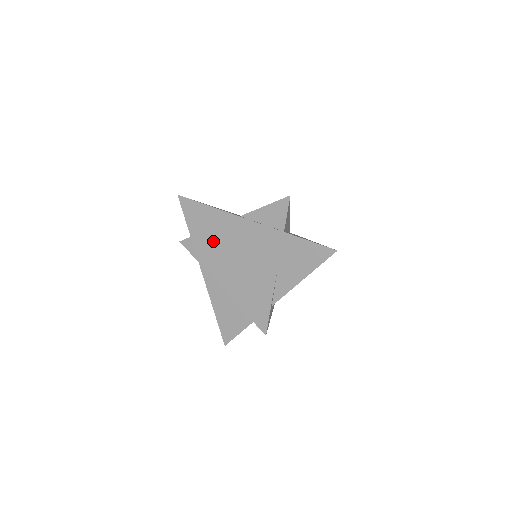
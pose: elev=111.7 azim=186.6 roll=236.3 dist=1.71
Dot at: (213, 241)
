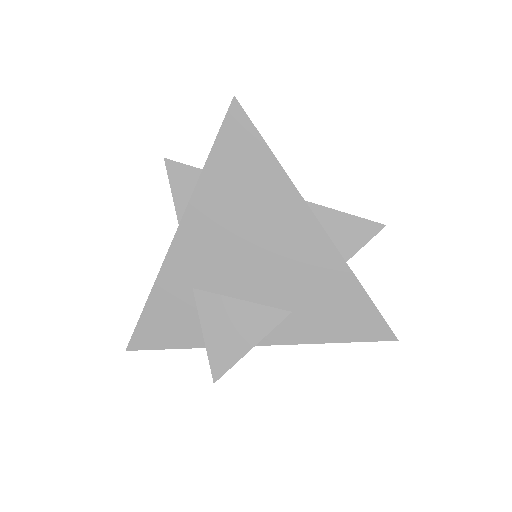
Dot at: (234, 204)
